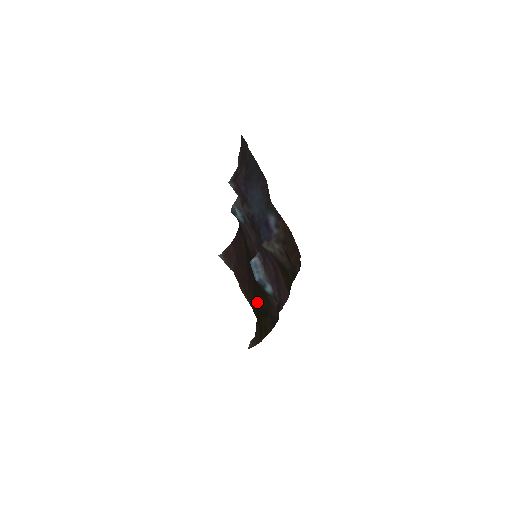
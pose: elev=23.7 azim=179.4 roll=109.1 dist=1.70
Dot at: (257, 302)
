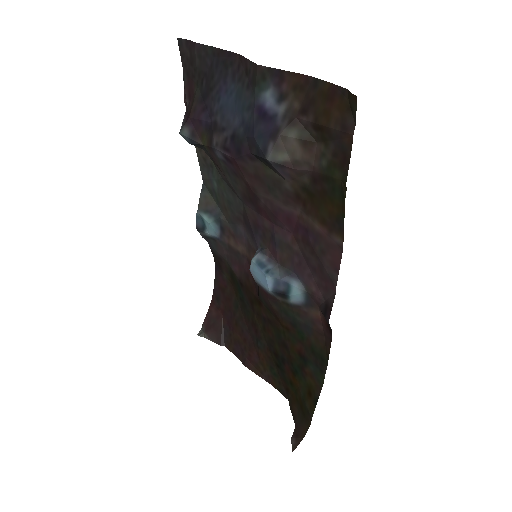
Dot at: (279, 361)
